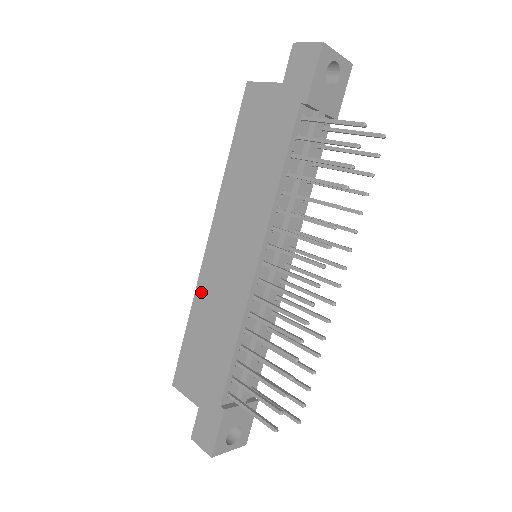
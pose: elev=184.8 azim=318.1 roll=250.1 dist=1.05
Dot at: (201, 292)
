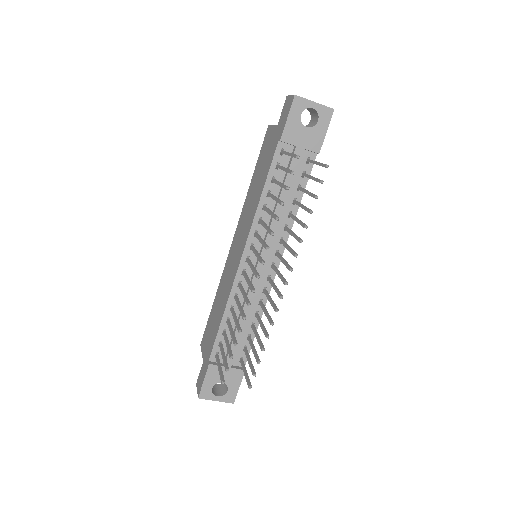
Dot at: (222, 278)
